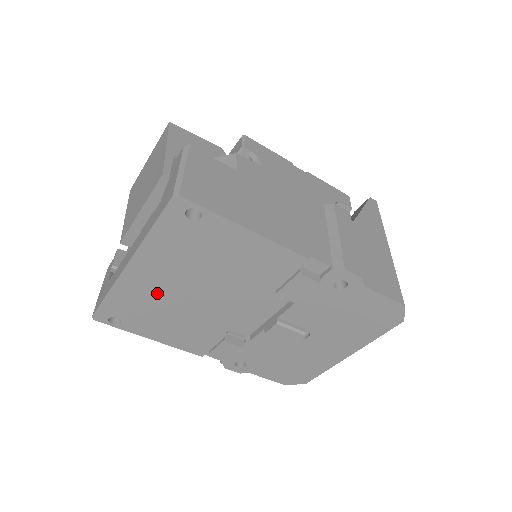
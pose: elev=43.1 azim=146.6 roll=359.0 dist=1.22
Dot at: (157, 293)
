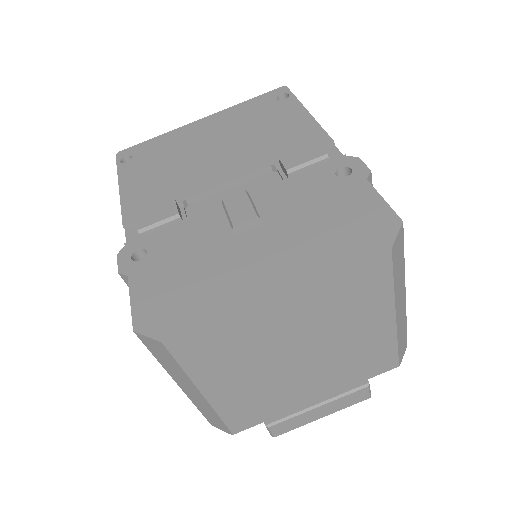
Dot at: (189, 143)
